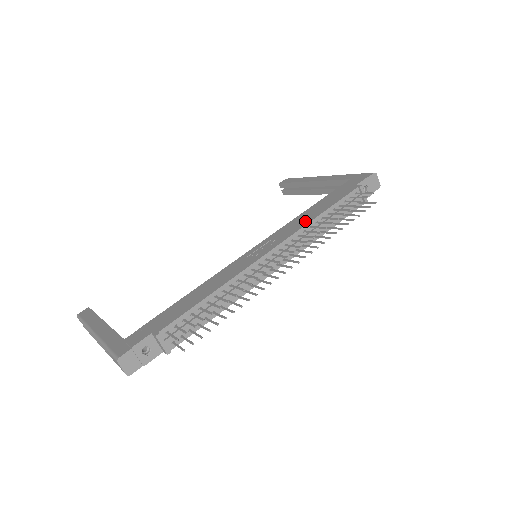
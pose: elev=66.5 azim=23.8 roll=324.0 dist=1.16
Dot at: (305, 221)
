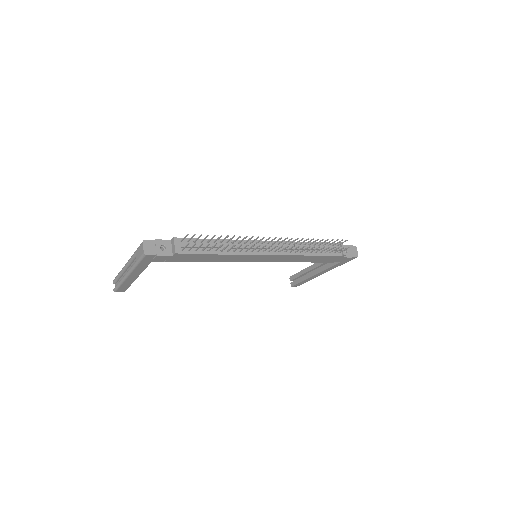
Dot at: occluded
